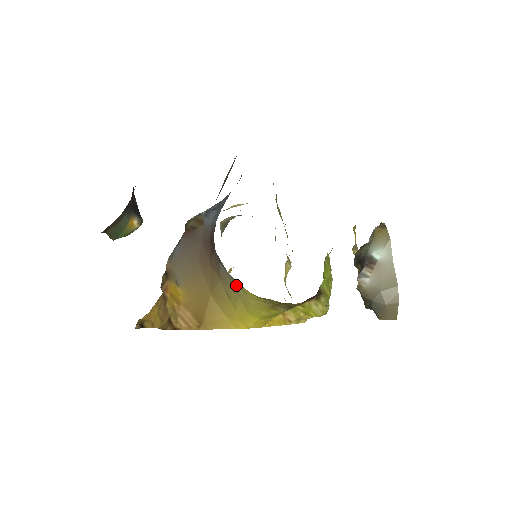
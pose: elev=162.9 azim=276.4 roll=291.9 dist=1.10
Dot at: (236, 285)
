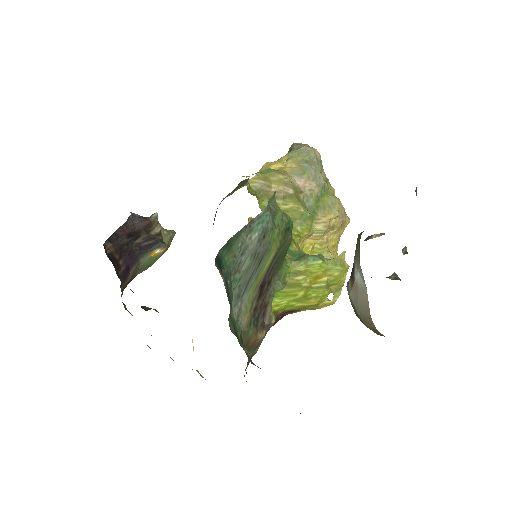
Dot at: occluded
